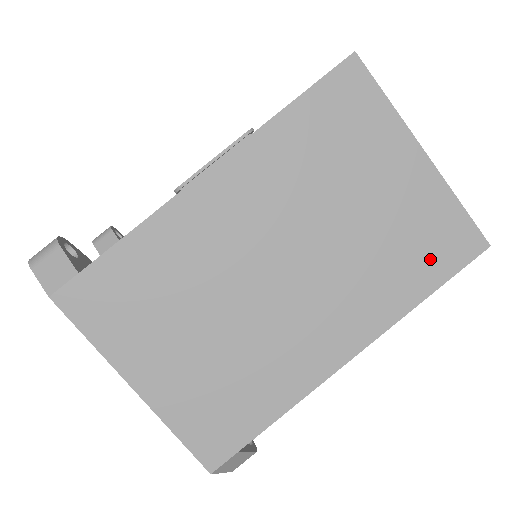
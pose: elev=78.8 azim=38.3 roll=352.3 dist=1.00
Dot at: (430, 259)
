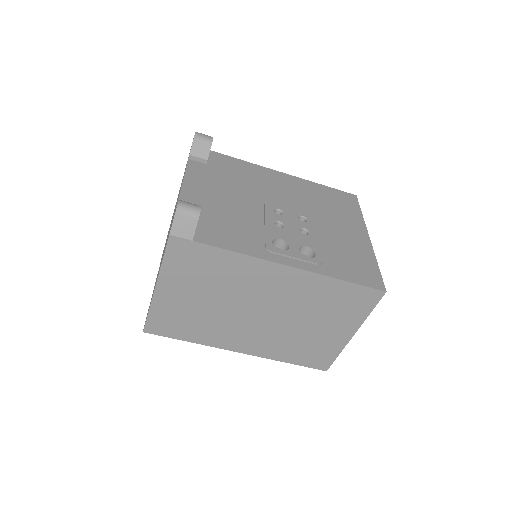
Dot at: (306, 357)
